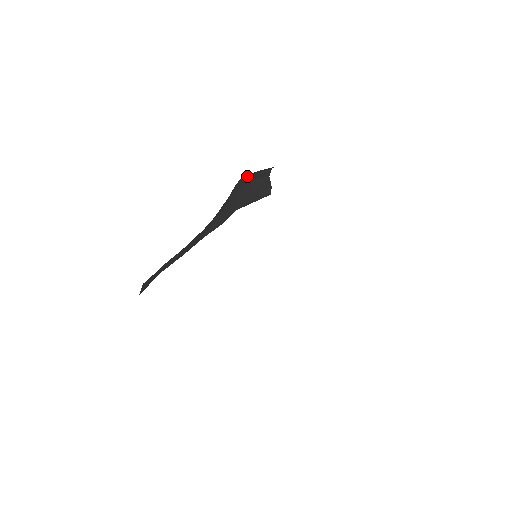
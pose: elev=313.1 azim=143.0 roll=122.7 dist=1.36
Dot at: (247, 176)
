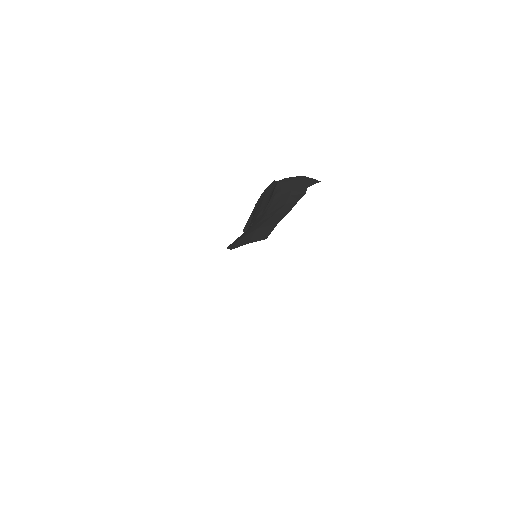
Dot at: (283, 179)
